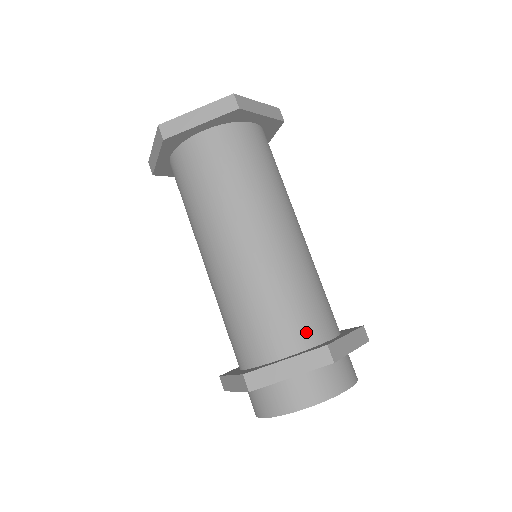
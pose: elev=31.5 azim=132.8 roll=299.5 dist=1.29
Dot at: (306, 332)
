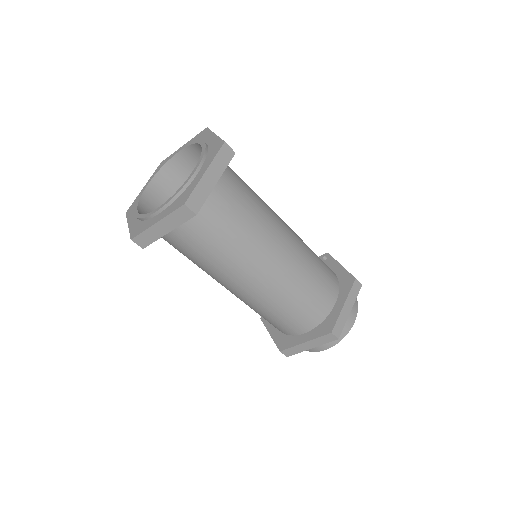
Dot at: (314, 317)
